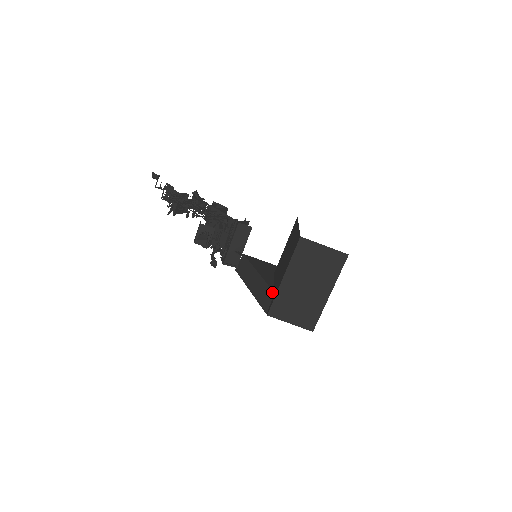
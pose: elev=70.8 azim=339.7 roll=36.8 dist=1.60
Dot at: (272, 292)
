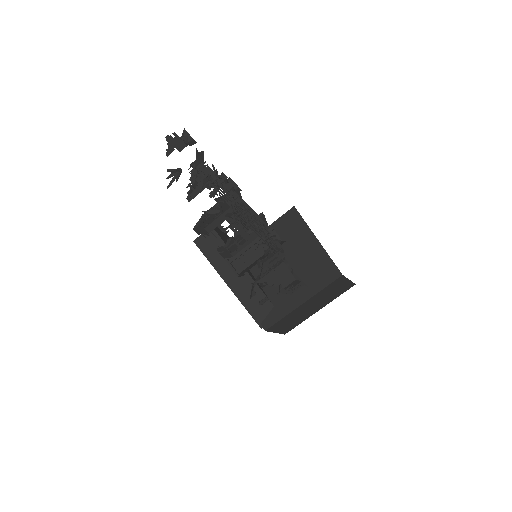
Dot at: (270, 304)
